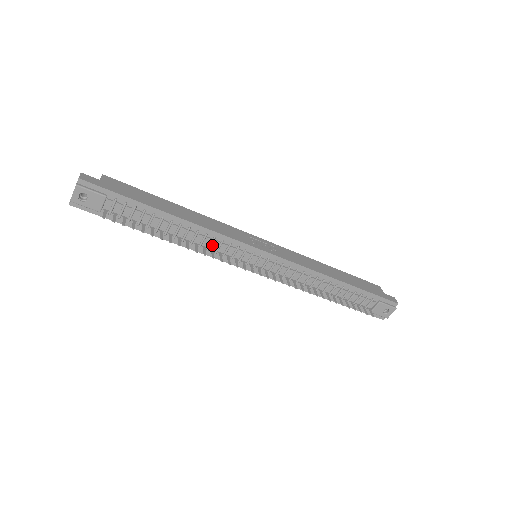
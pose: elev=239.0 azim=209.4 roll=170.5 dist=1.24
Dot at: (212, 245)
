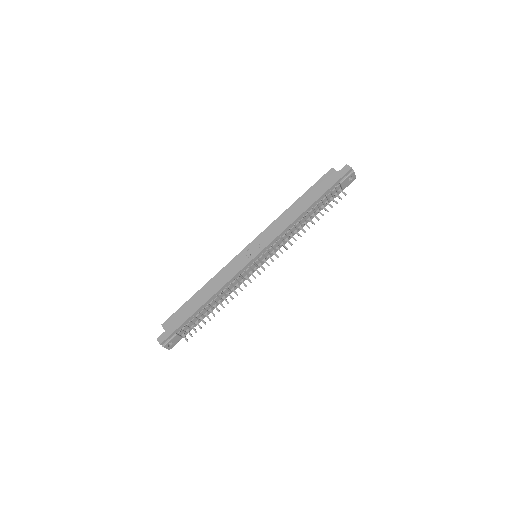
Dot at: (234, 284)
